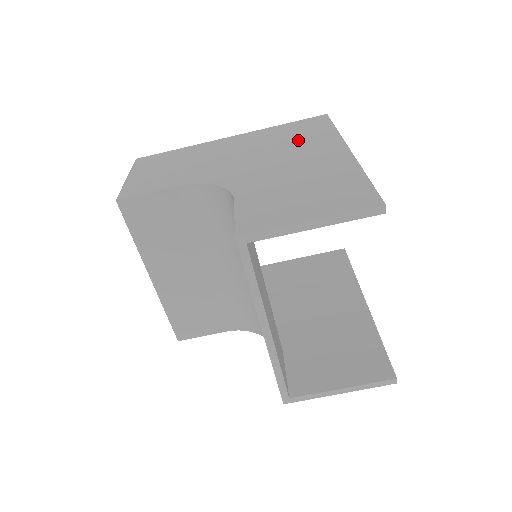
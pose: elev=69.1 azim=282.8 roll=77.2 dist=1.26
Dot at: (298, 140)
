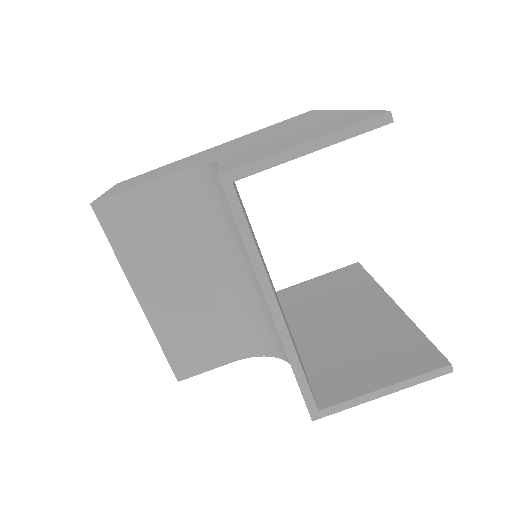
Dot at: (285, 125)
